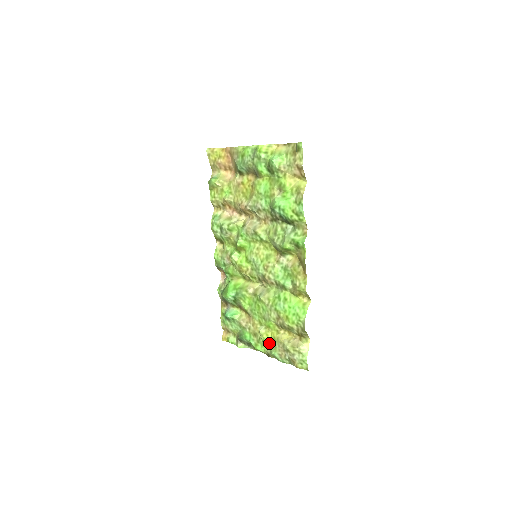
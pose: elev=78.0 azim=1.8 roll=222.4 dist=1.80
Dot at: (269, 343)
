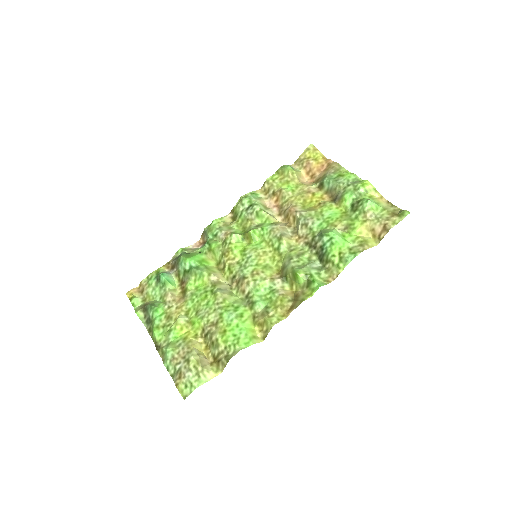
Dot at: (174, 337)
